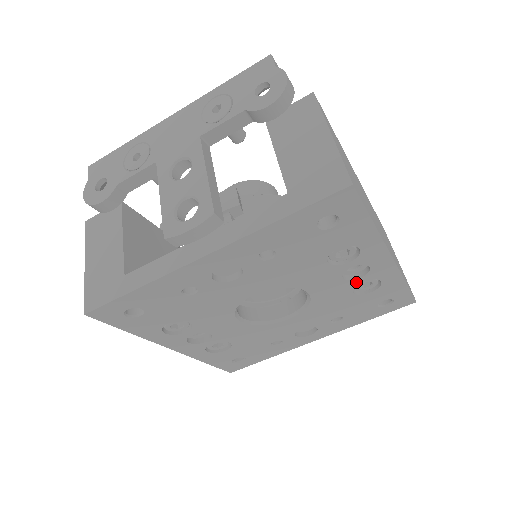
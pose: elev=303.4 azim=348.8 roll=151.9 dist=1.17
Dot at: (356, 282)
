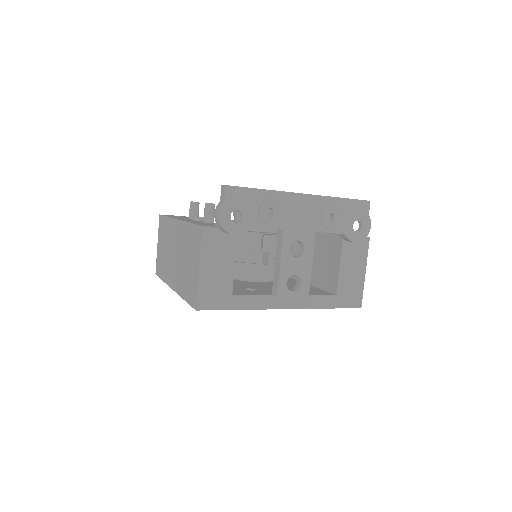
Dot at: occluded
